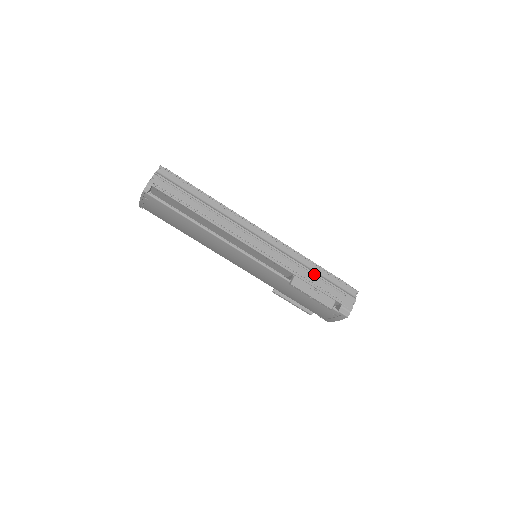
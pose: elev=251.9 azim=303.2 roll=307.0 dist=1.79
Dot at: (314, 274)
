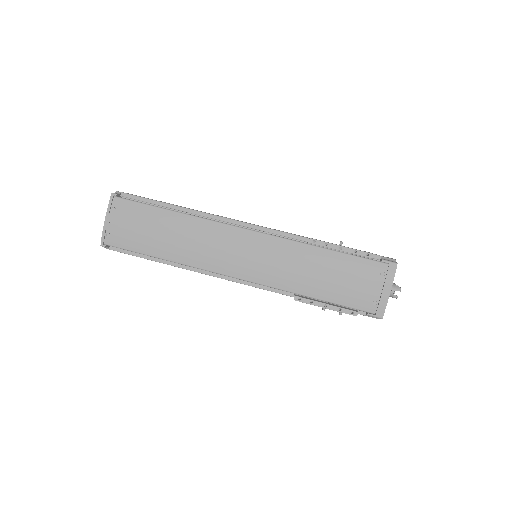
Dot at: occluded
